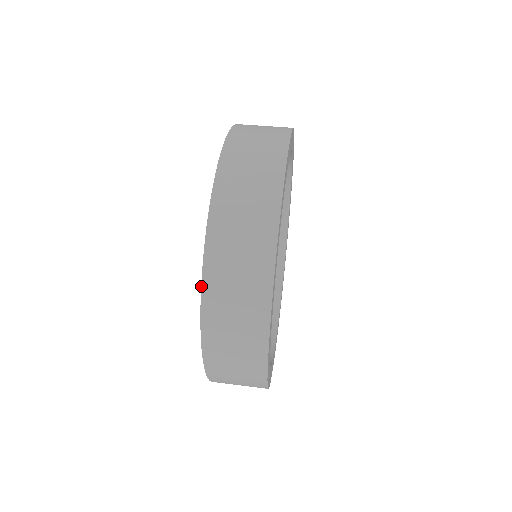
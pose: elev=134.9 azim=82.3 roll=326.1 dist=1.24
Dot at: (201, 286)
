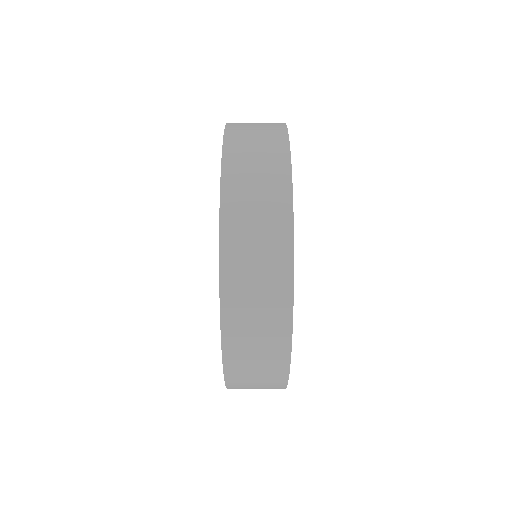
Dot at: (221, 342)
